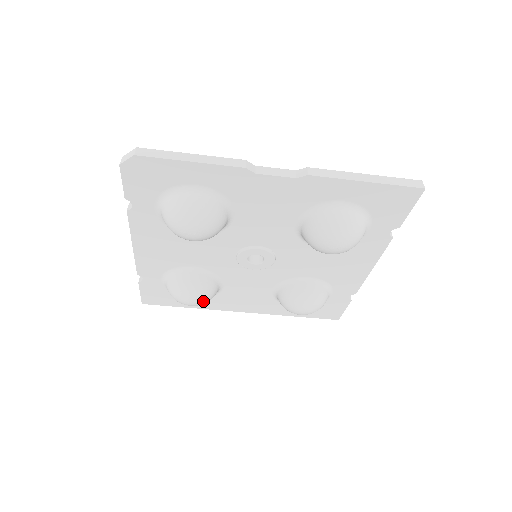
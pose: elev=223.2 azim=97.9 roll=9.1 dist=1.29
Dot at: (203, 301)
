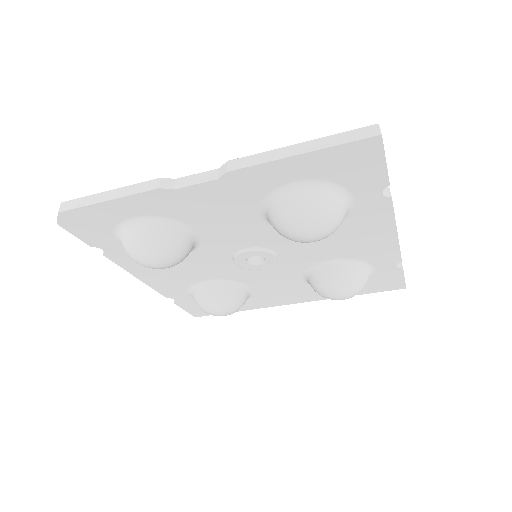
Dot at: (232, 310)
